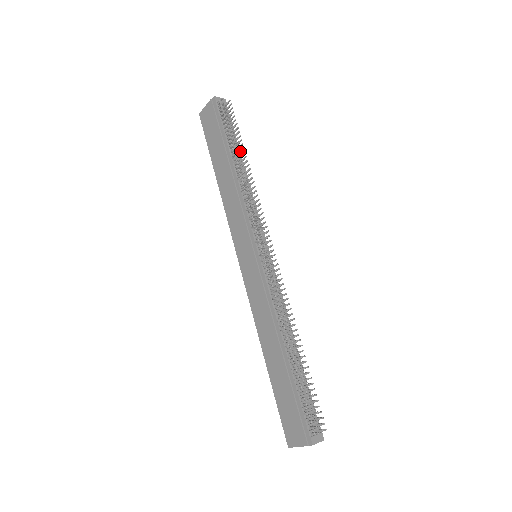
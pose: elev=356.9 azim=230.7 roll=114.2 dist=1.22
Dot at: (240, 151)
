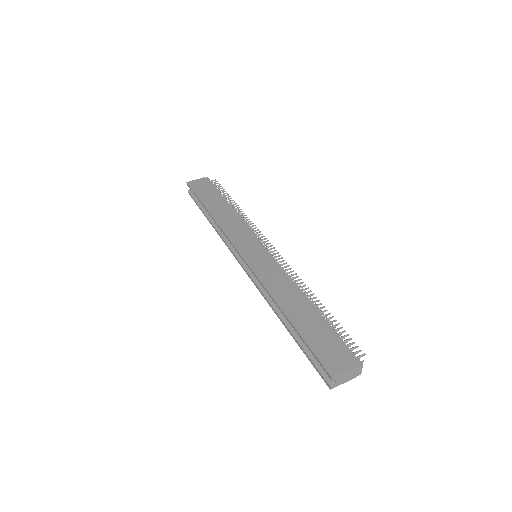
Dot at: occluded
